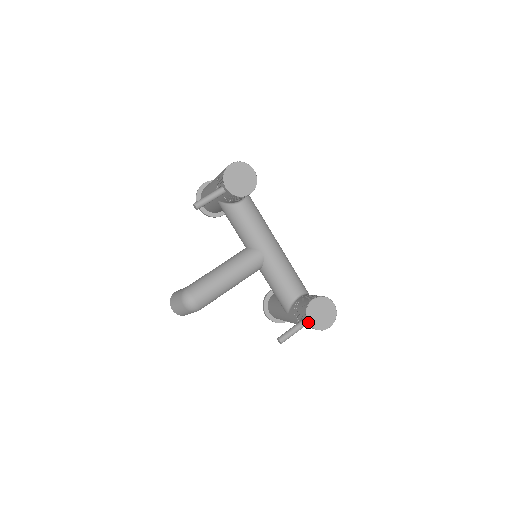
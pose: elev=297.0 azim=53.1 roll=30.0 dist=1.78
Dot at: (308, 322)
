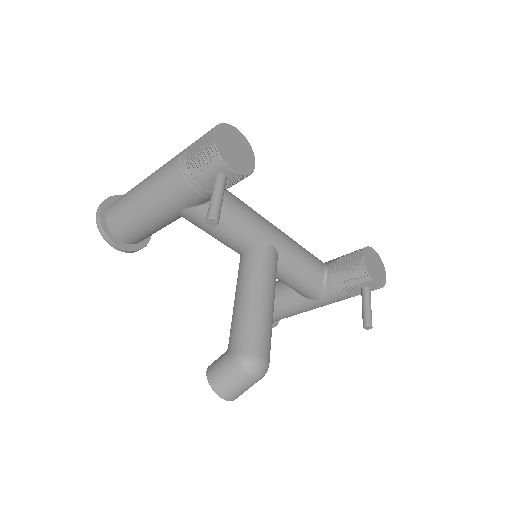
Dot at: (376, 285)
